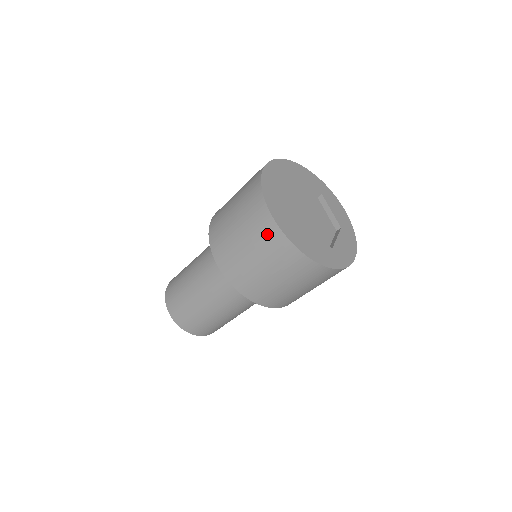
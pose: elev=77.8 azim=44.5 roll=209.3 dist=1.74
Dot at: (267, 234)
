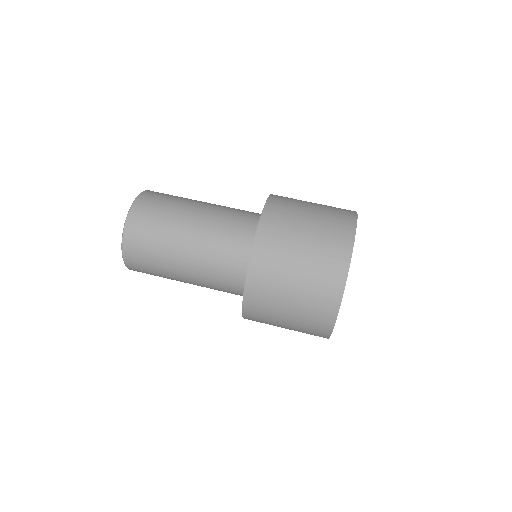
Dot at: (342, 216)
